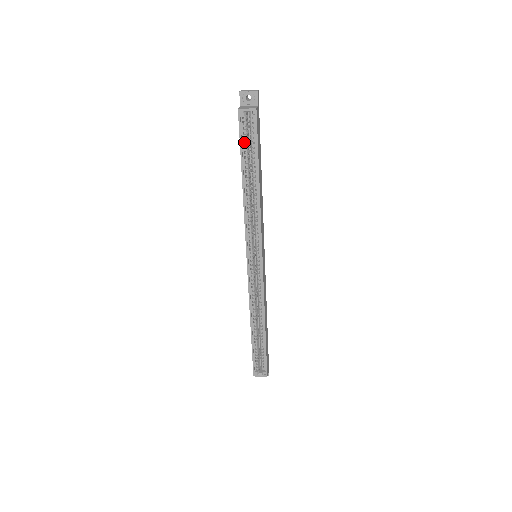
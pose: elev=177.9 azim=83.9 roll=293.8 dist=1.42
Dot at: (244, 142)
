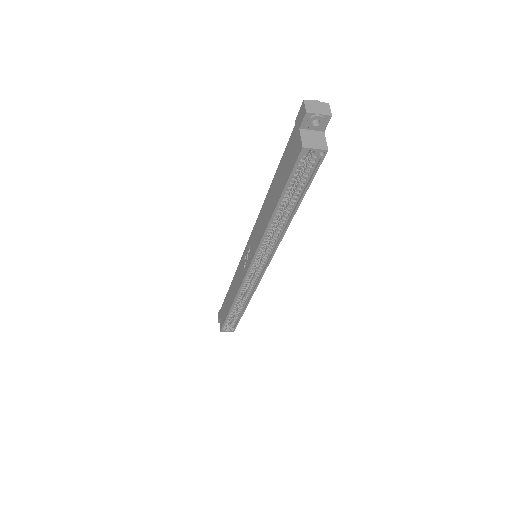
Dot at: occluded
